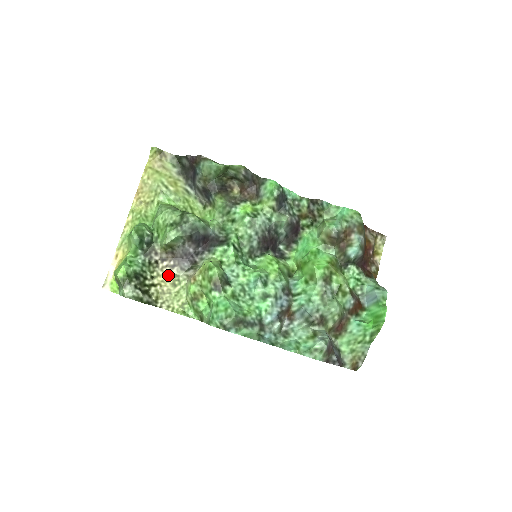
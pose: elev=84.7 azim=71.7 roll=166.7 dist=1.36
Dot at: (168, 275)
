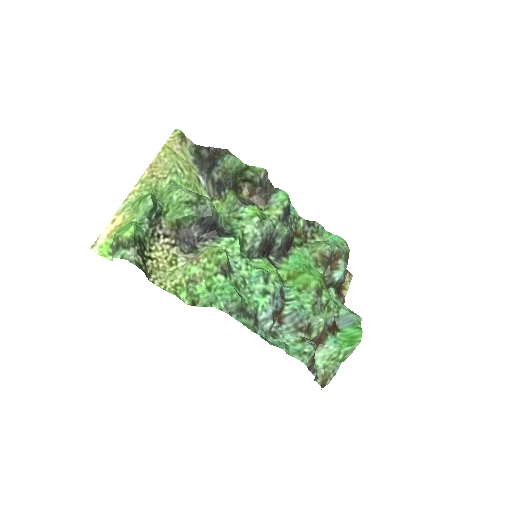
Dot at: (167, 252)
